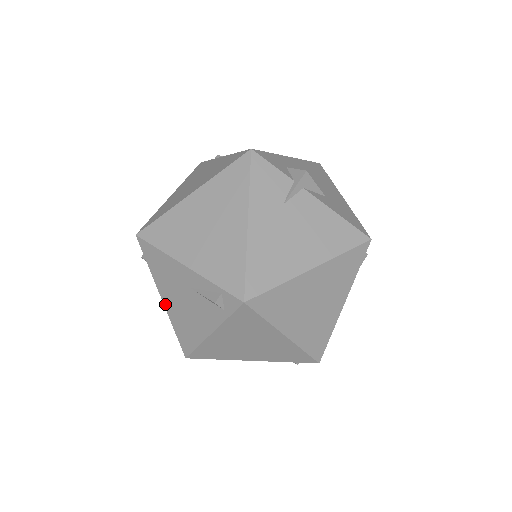
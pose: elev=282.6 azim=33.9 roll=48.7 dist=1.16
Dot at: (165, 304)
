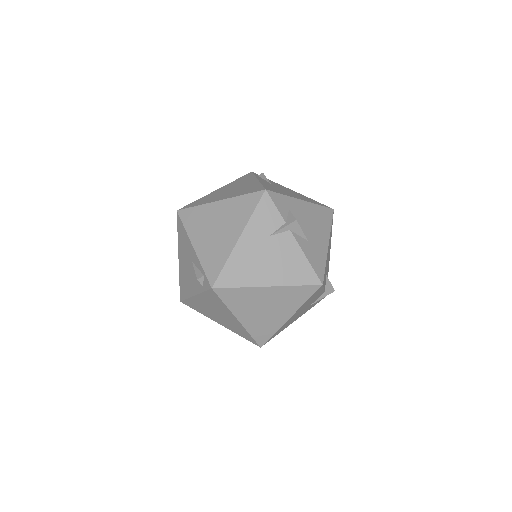
Dot at: (179, 262)
